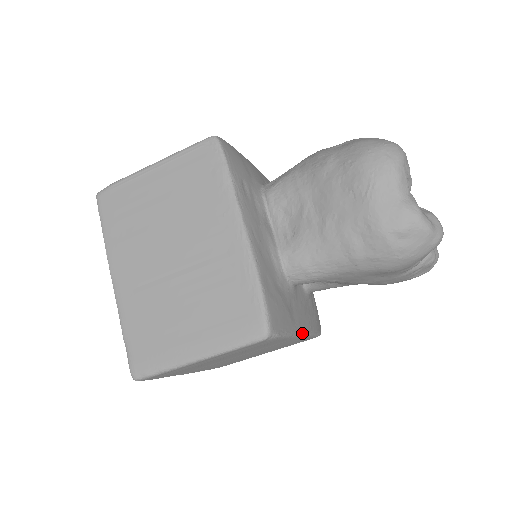
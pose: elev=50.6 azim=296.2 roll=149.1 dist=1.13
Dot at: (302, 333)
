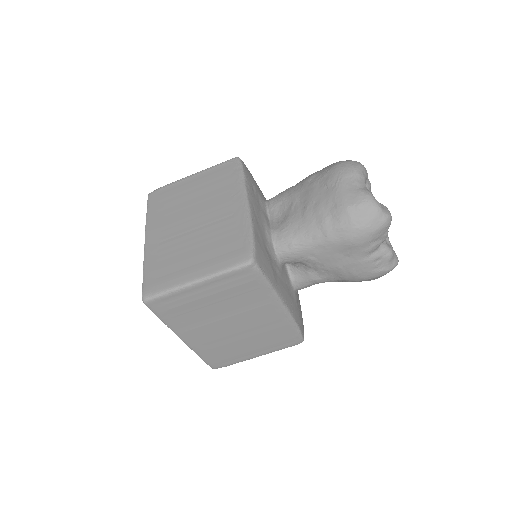
Dot at: (283, 301)
